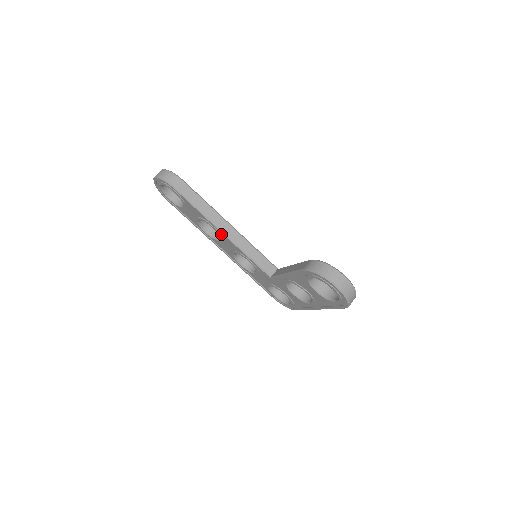
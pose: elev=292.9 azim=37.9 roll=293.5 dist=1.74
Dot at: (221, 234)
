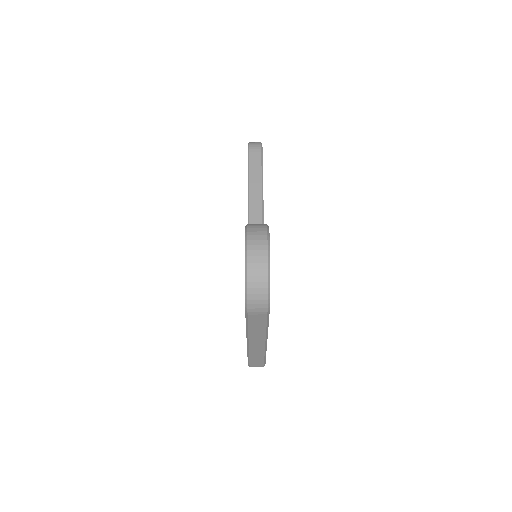
Dot at: occluded
